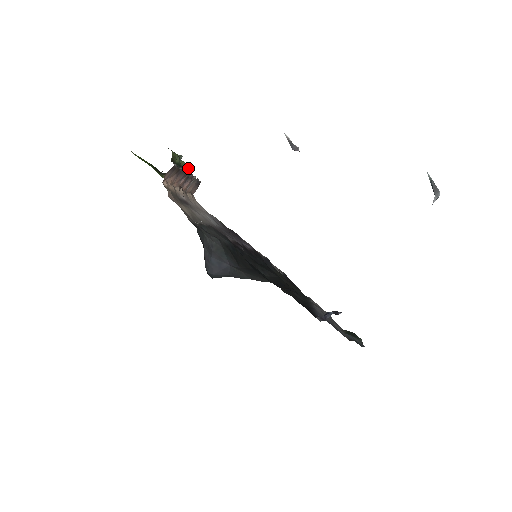
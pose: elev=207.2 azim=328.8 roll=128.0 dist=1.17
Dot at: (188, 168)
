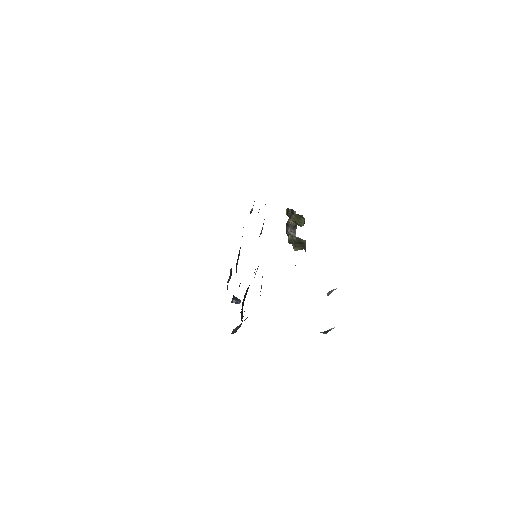
Dot at: occluded
